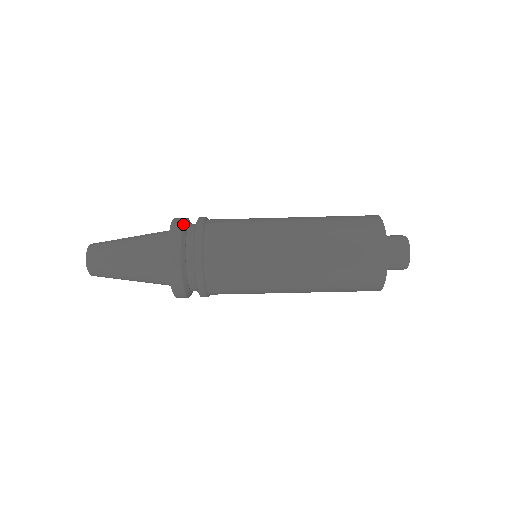
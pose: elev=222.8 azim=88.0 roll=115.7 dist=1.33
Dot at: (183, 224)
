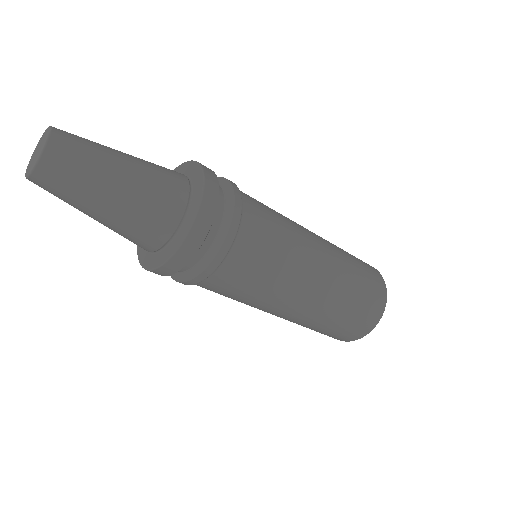
Dot at: occluded
